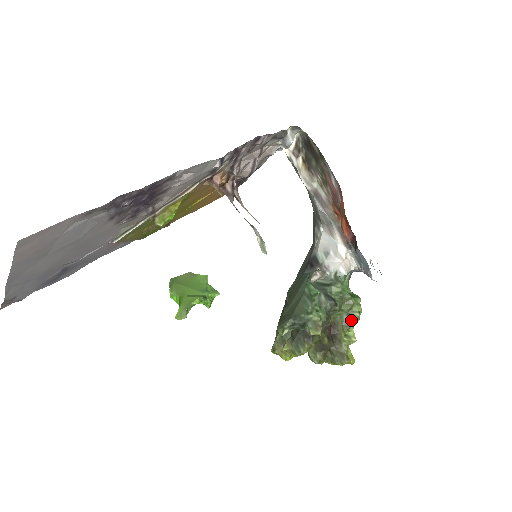
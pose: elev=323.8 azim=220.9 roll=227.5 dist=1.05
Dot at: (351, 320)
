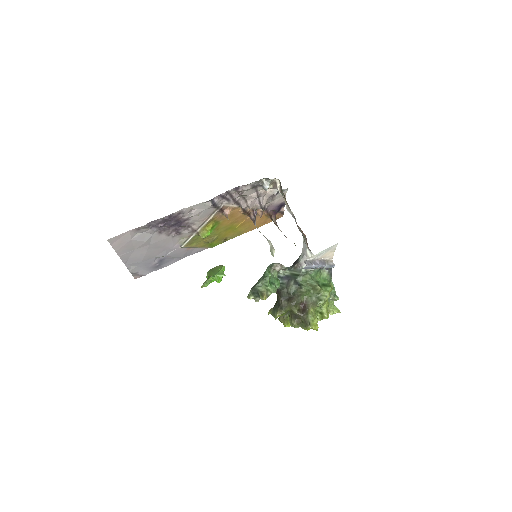
Dot at: (318, 300)
